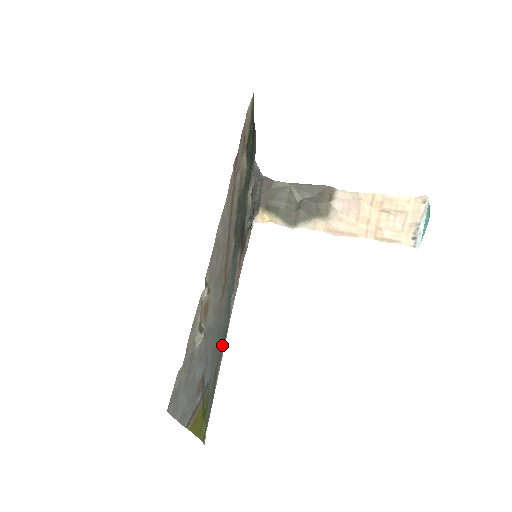
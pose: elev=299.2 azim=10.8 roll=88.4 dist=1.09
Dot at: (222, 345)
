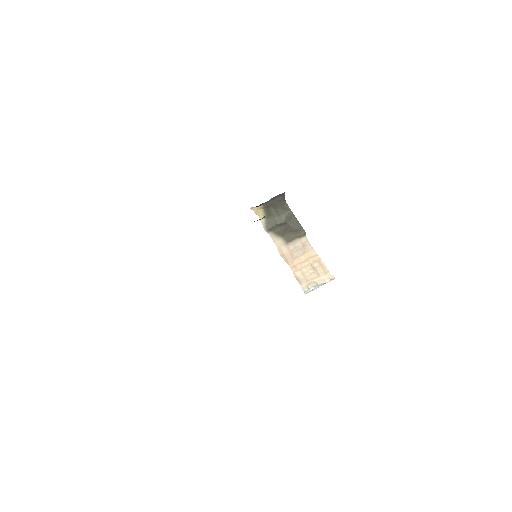
Dot at: occluded
